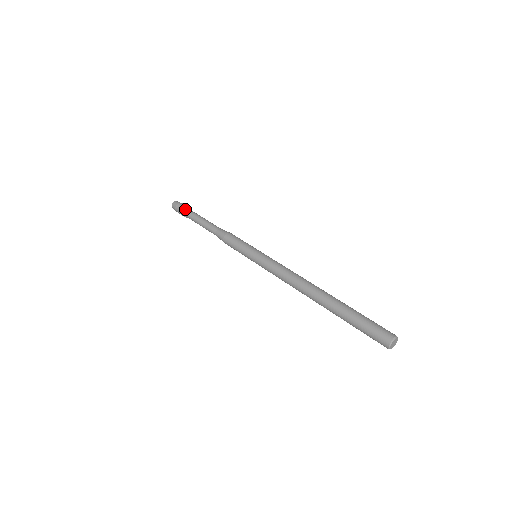
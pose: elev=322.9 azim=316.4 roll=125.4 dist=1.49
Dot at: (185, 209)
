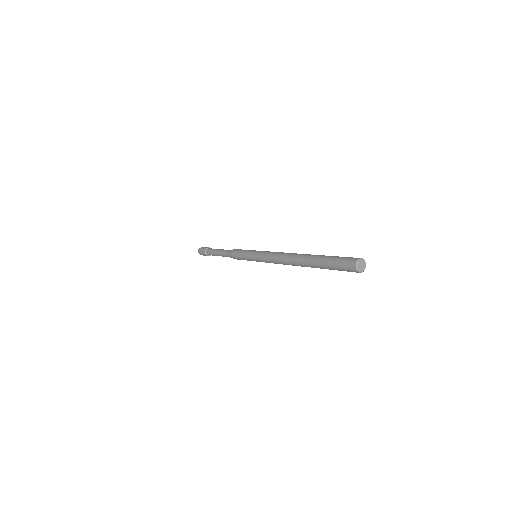
Dot at: occluded
